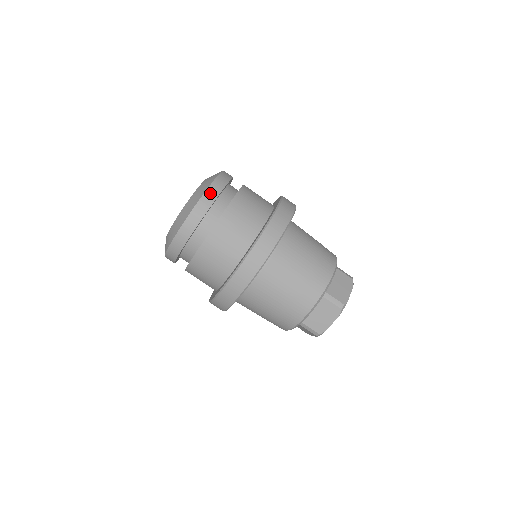
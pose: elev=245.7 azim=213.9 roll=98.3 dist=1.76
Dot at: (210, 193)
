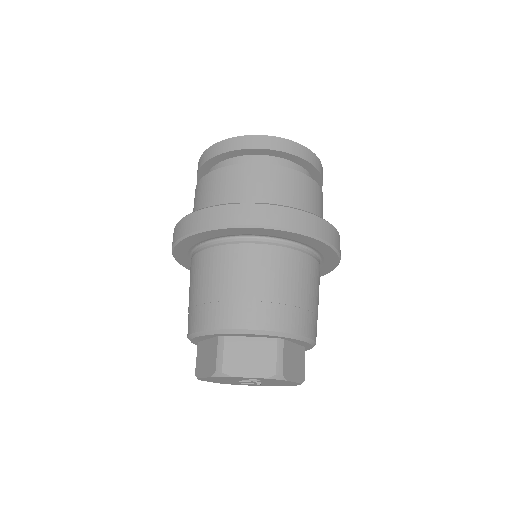
Dot at: (310, 154)
